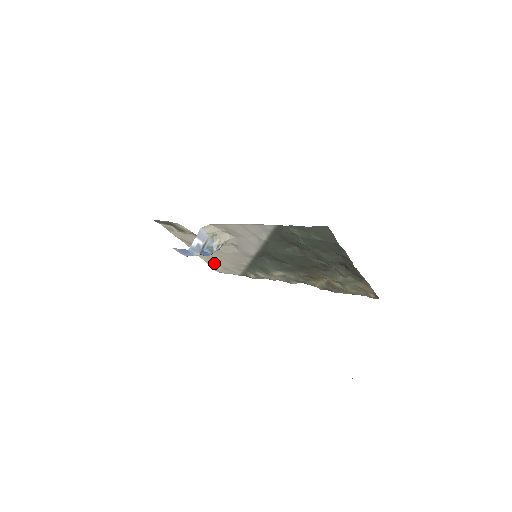
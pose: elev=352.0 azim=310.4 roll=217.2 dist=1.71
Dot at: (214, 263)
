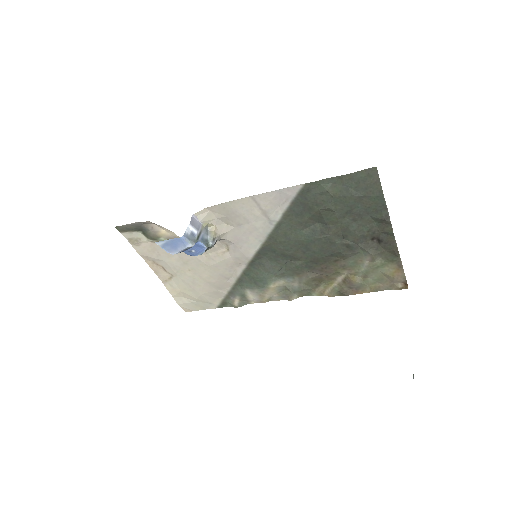
Dot at: (184, 293)
